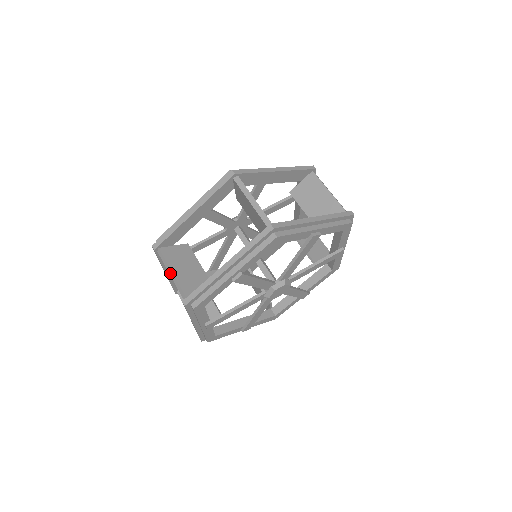
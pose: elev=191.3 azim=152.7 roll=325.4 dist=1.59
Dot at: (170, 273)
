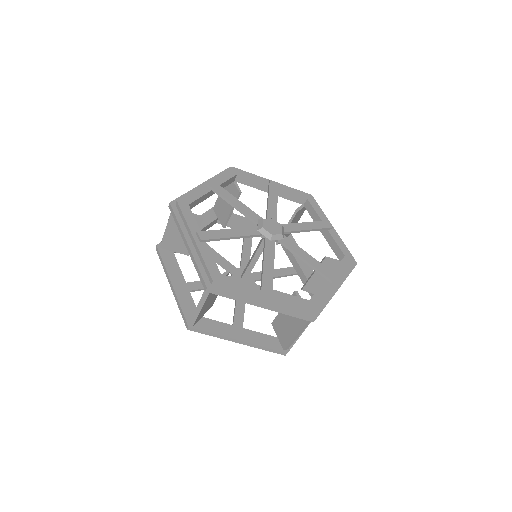
Dot at: (199, 306)
